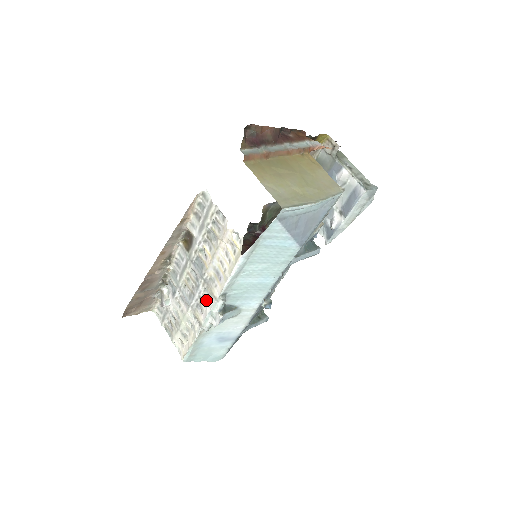
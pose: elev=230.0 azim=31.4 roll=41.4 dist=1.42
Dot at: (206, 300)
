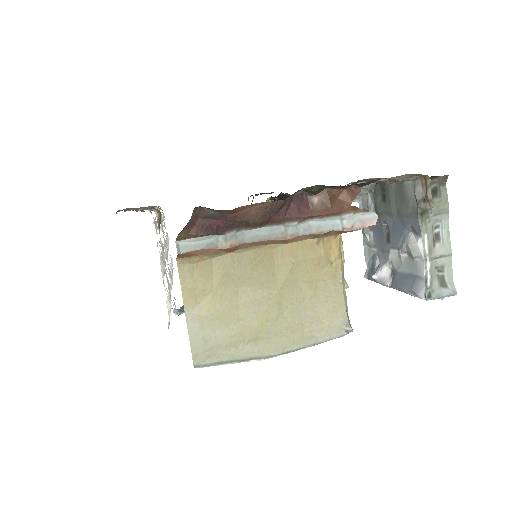
Dot at: occluded
